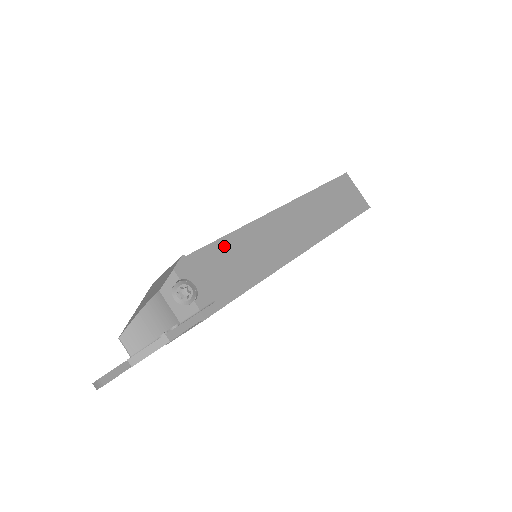
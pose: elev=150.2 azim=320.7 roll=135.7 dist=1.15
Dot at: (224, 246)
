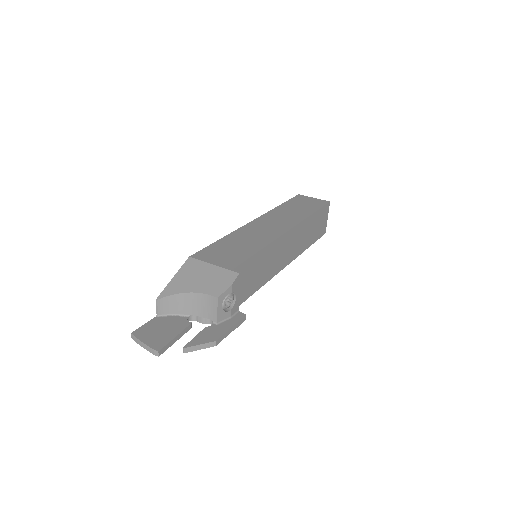
Dot at: (255, 260)
